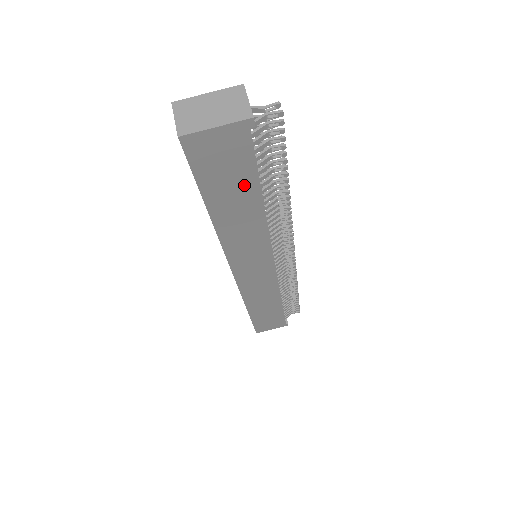
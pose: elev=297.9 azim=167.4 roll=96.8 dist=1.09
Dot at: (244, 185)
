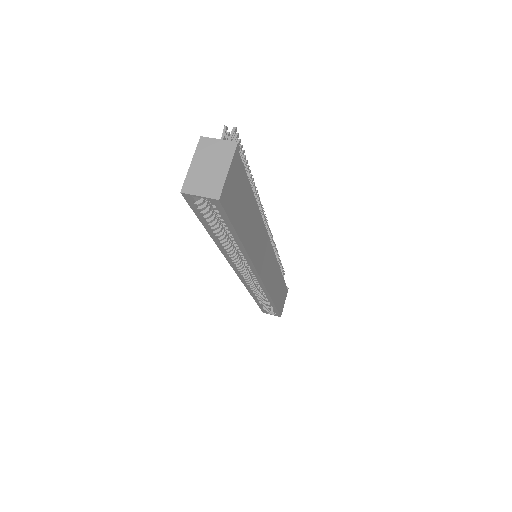
Dot at: (247, 200)
